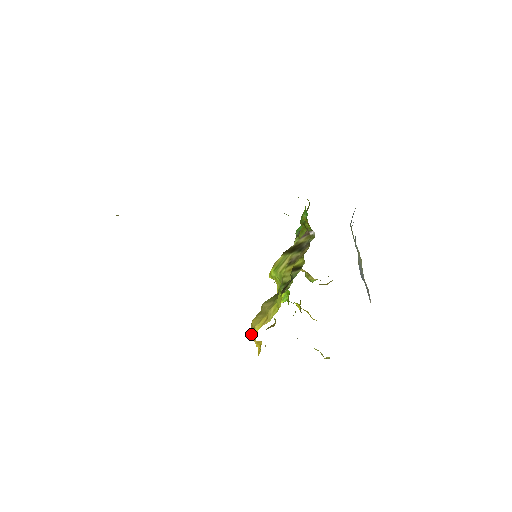
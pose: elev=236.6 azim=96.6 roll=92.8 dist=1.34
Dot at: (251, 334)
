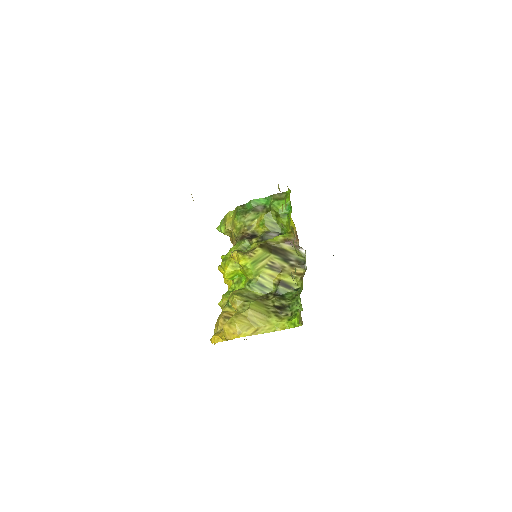
Dot at: (227, 331)
